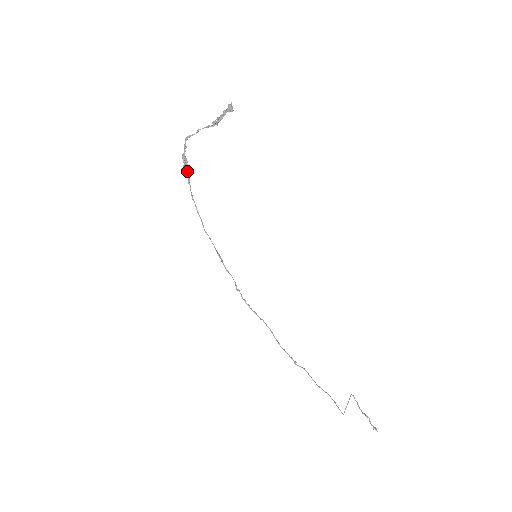
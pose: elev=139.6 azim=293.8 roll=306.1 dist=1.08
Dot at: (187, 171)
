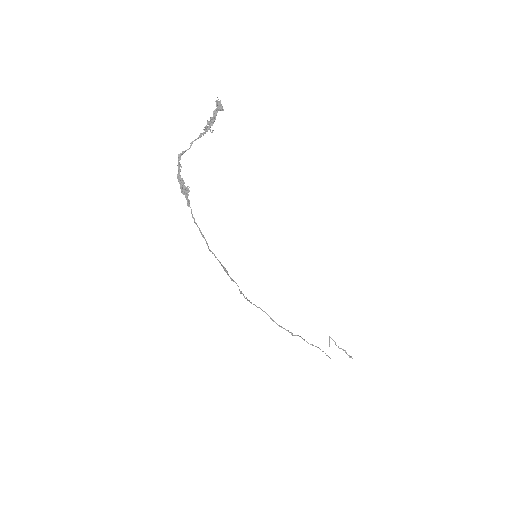
Dot at: (186, 193)
